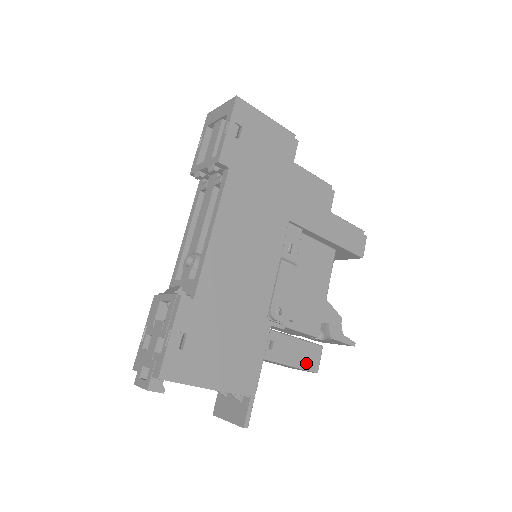
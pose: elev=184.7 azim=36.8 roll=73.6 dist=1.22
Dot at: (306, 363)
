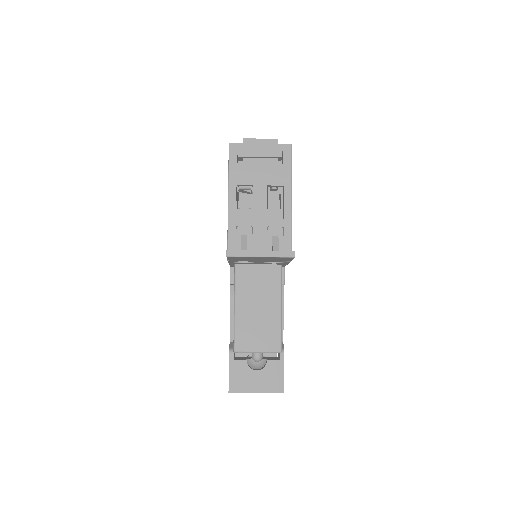
Dot at: (281, 330)
